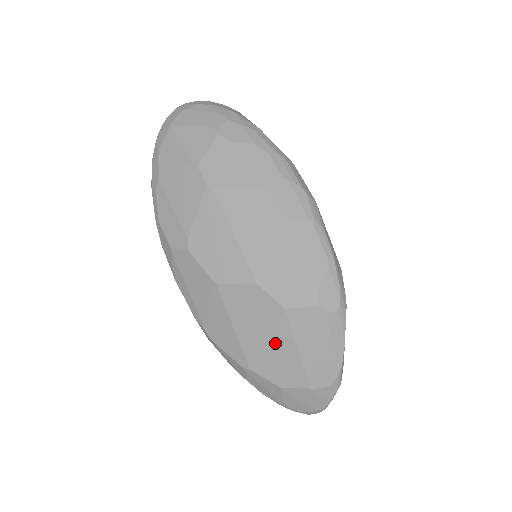
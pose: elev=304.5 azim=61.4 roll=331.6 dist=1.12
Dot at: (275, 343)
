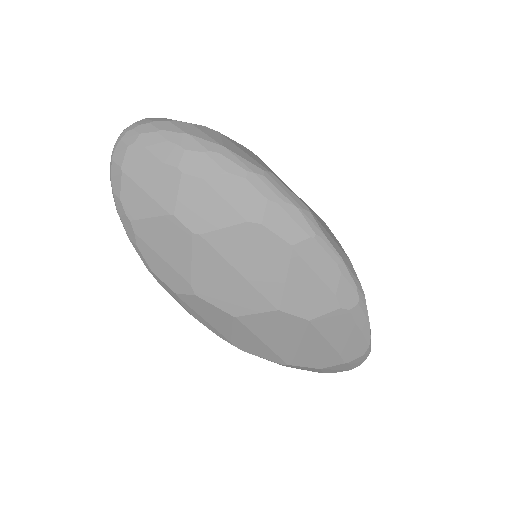
Dot at: (306, 344)
